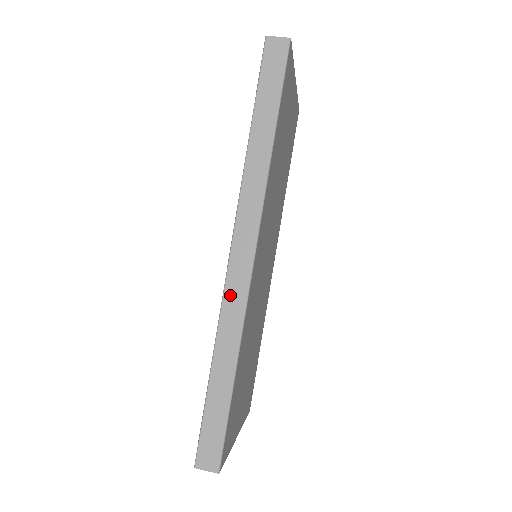
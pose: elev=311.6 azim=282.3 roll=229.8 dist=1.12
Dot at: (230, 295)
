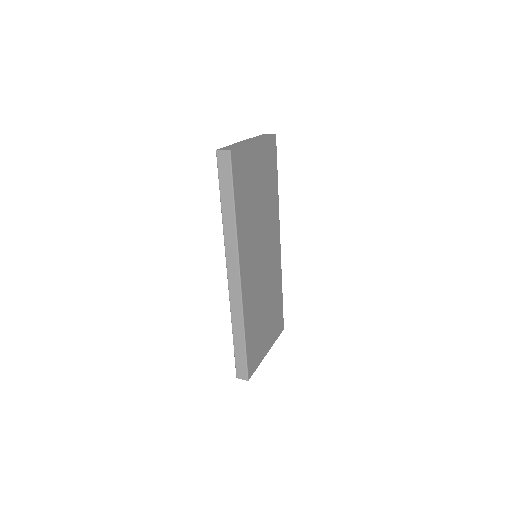
Dot at: (233, 298)
